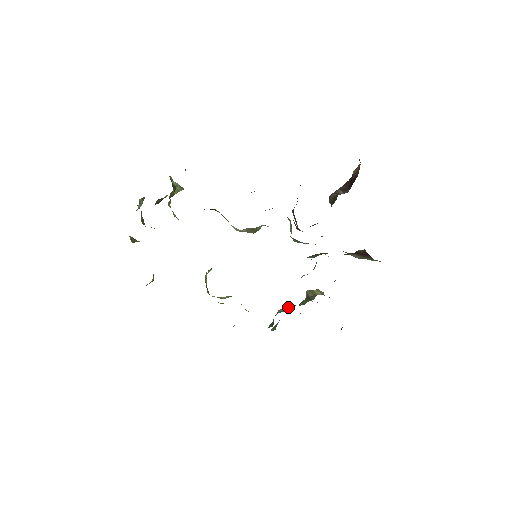
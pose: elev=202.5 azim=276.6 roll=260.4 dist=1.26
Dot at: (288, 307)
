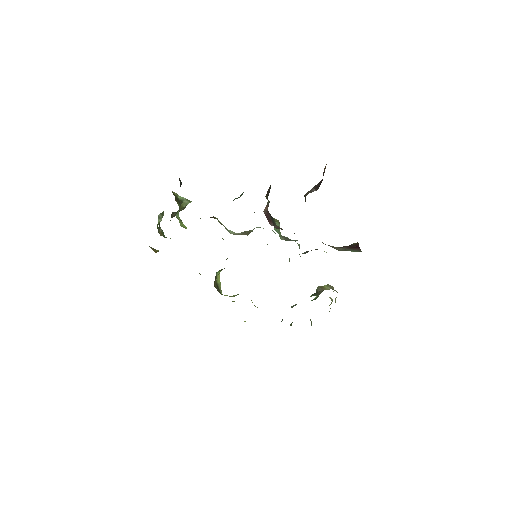
Dot at: occluded
